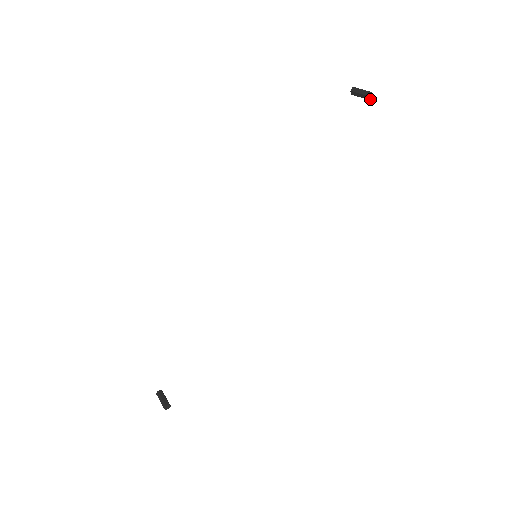
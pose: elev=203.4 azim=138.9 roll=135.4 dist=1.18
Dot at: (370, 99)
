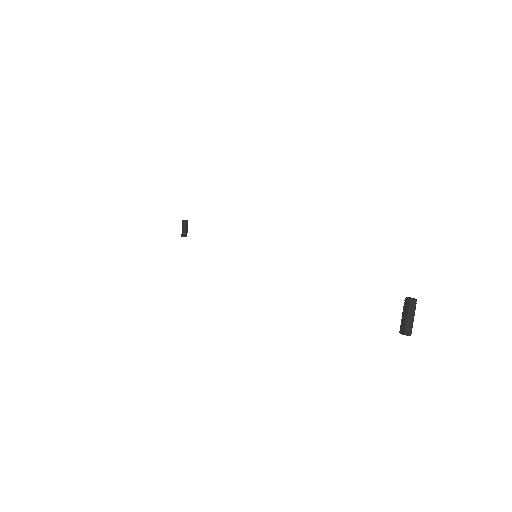
Dot at: (407, 332)
